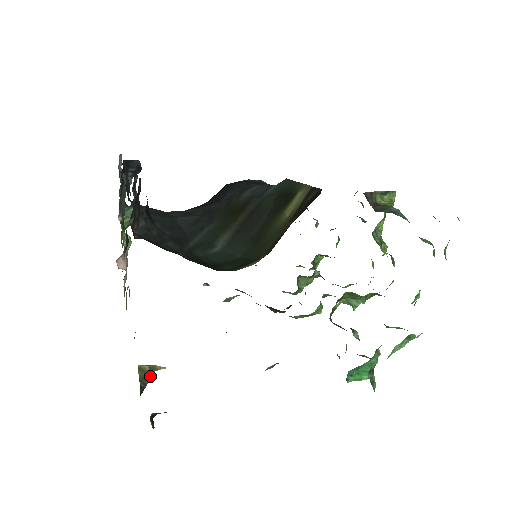
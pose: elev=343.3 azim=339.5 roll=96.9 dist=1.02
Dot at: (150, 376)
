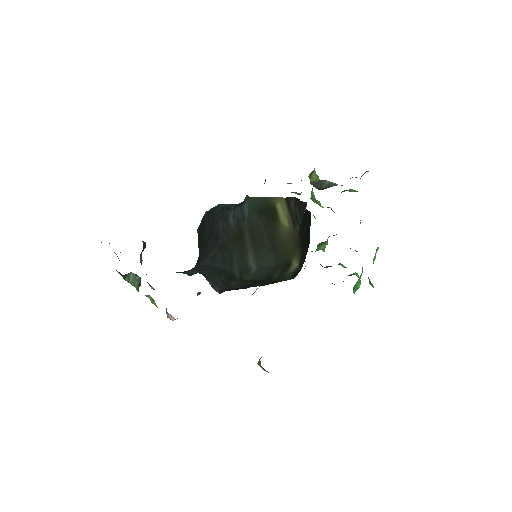
Dot at: occluded
